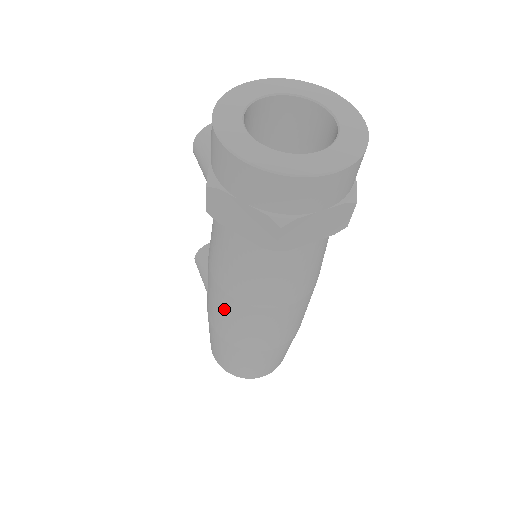
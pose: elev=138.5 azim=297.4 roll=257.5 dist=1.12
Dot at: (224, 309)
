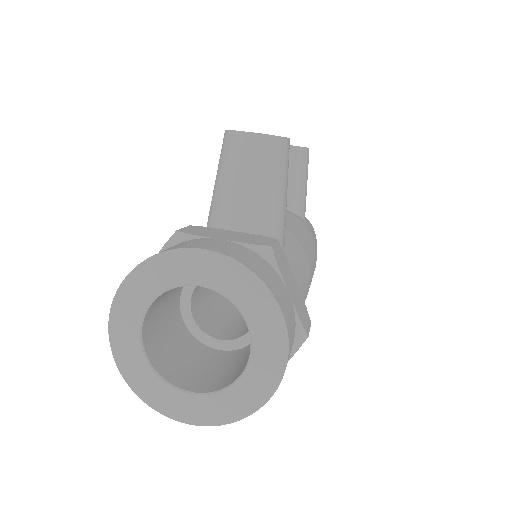
Dot at: occluded
